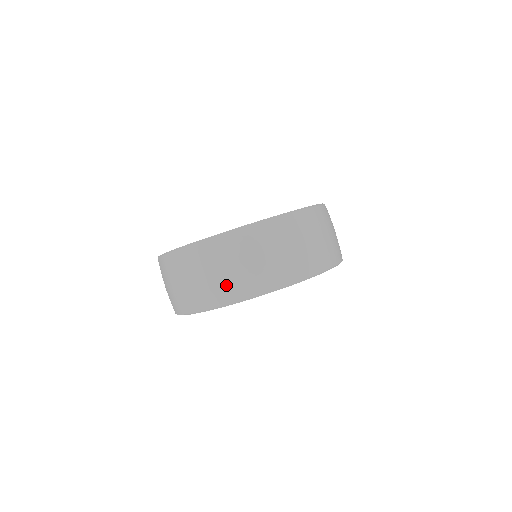
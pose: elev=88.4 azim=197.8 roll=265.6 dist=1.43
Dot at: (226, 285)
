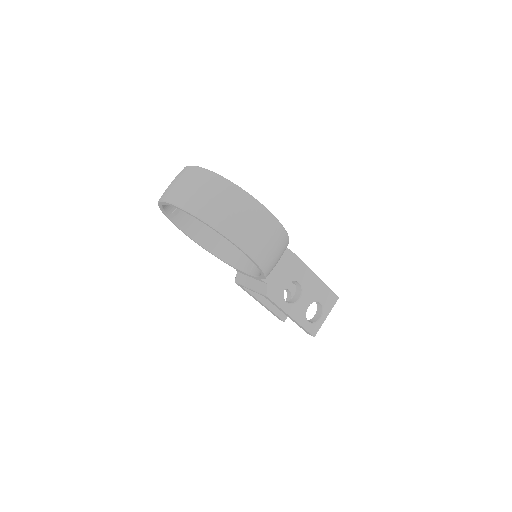
Dot at: (167, 190)
